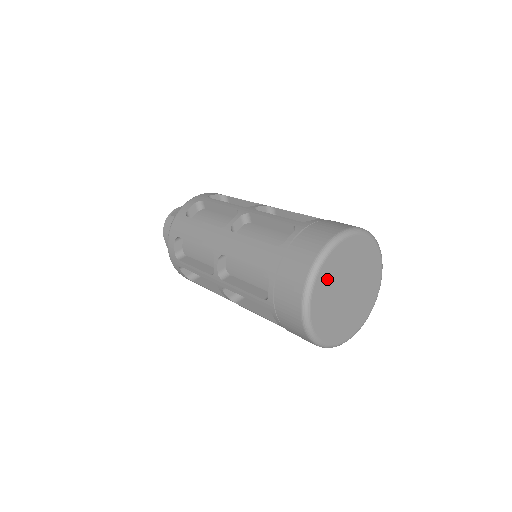
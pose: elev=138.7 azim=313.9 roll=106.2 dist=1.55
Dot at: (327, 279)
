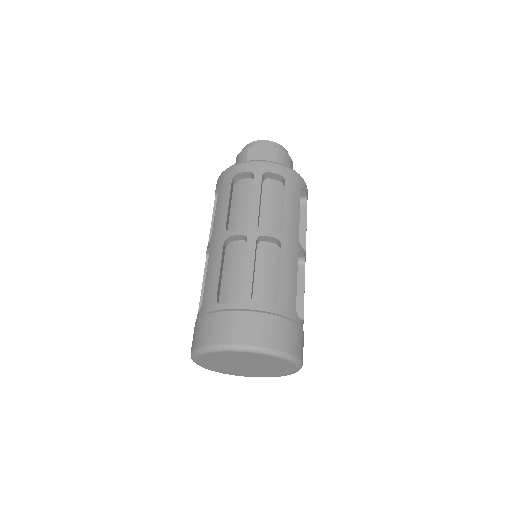
Dot at: (218, 357)
